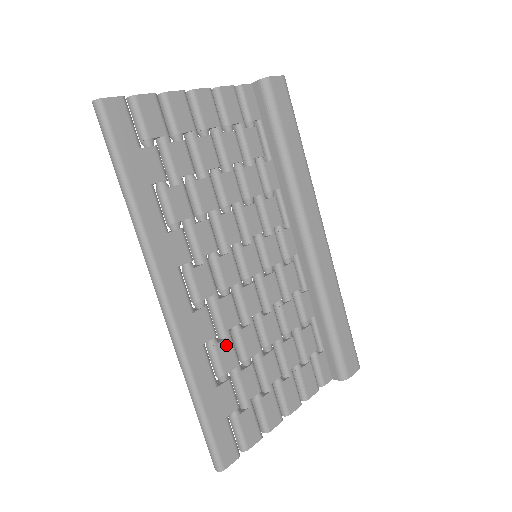
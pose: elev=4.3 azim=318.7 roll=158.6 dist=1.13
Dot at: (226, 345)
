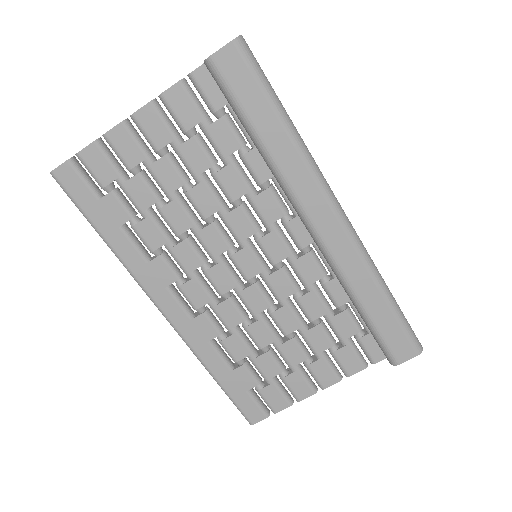
Dot at: (234, 340)
